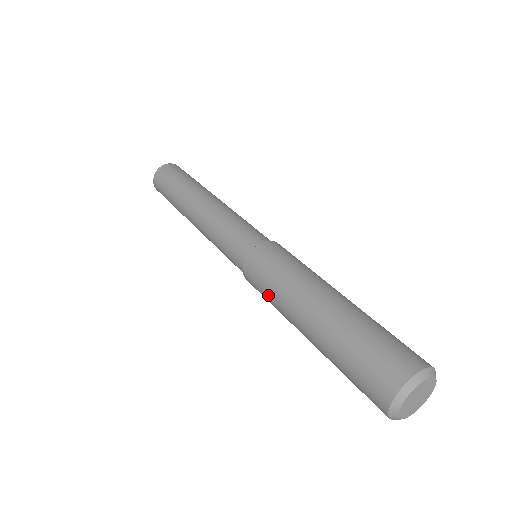
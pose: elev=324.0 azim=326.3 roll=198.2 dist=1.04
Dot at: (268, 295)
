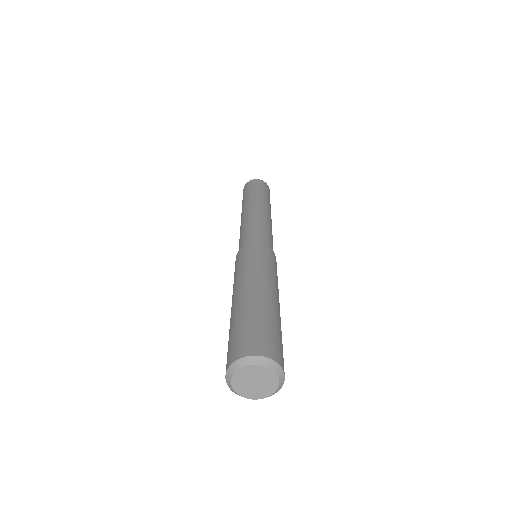
Dot at: occluded
